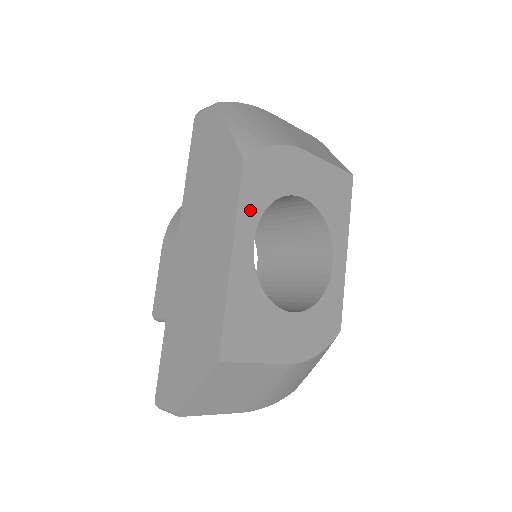
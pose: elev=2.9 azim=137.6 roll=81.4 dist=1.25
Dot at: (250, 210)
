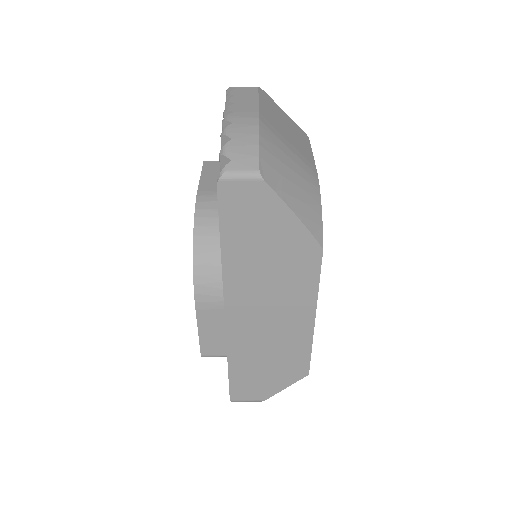
Dot at: occluded
